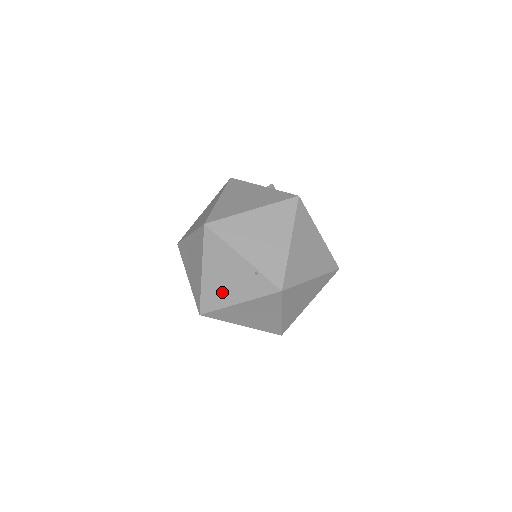
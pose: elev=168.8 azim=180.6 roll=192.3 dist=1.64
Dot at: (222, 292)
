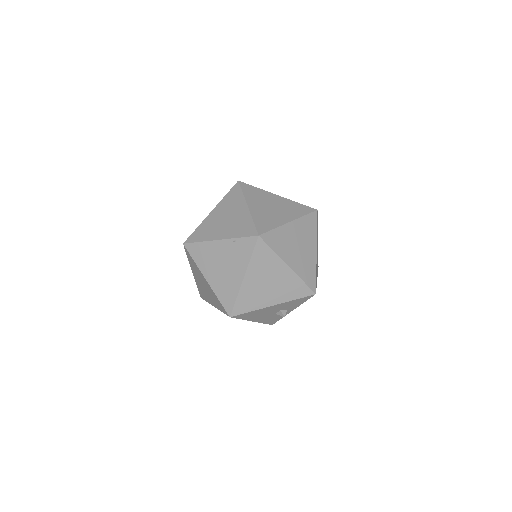
Dot at: (228, 281)
